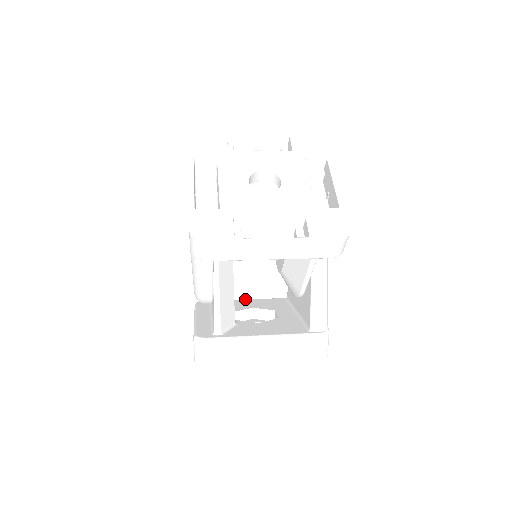
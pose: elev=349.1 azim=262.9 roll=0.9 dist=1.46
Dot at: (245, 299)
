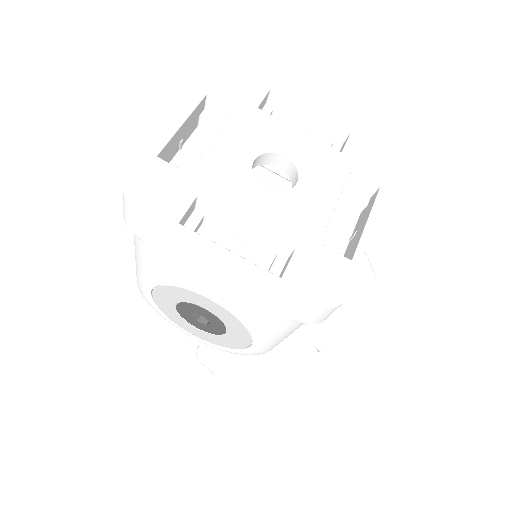
Dot at: occluded
